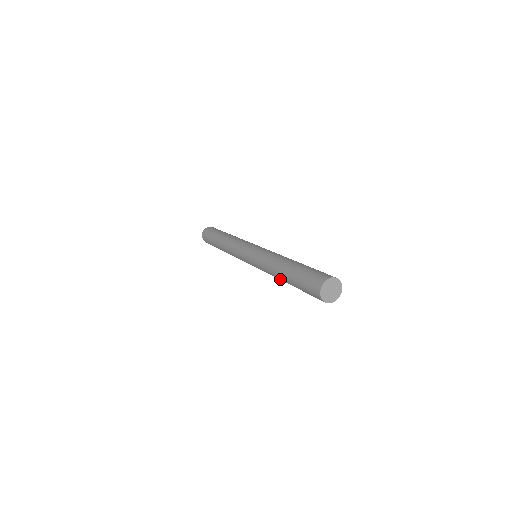
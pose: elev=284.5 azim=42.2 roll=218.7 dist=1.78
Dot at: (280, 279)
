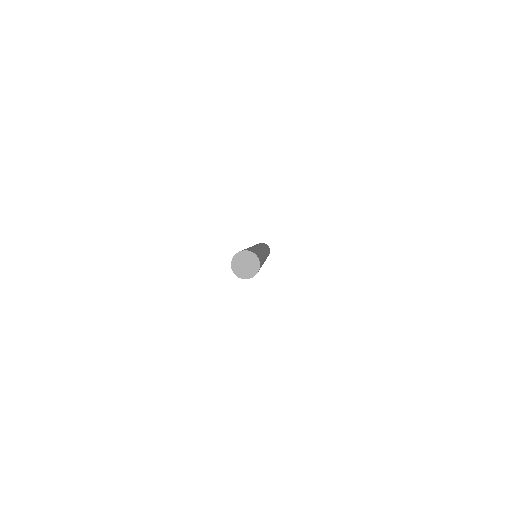
Dot at: occluded
